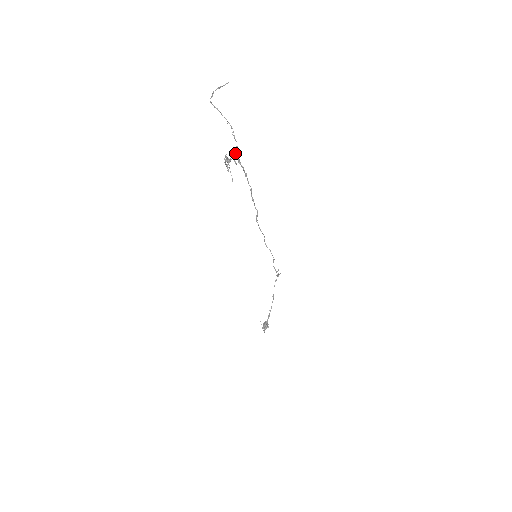
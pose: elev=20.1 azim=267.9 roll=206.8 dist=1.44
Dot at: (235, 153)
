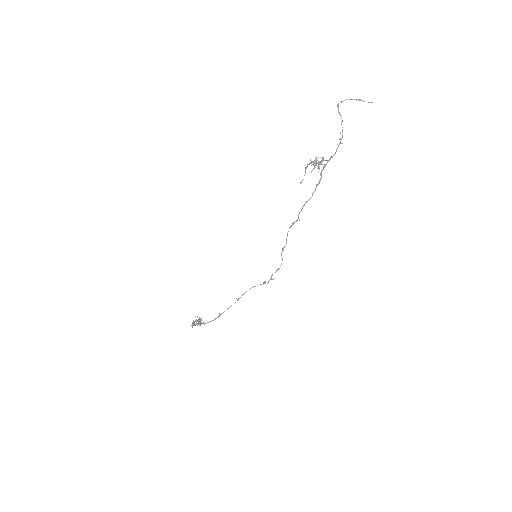
Dot at: (324, 160)
